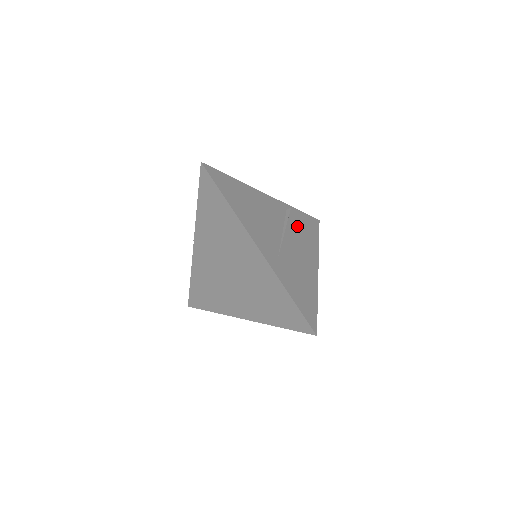
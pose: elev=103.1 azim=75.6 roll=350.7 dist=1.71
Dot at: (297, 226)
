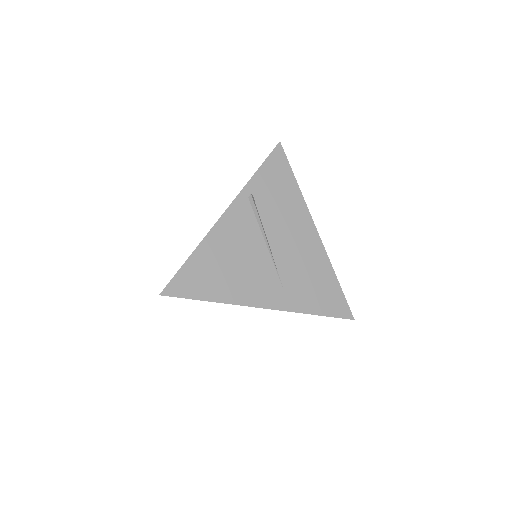
Dot at: (270, 204)
